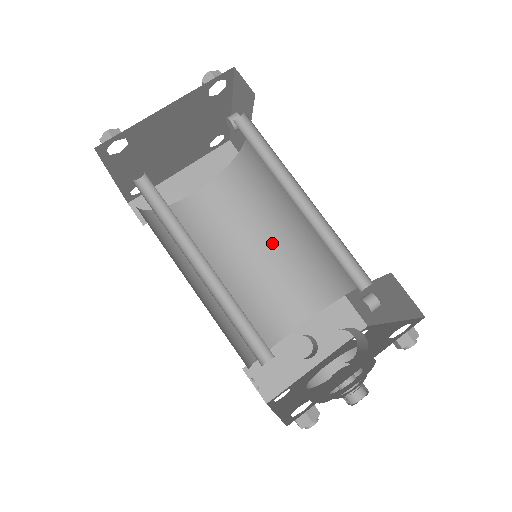
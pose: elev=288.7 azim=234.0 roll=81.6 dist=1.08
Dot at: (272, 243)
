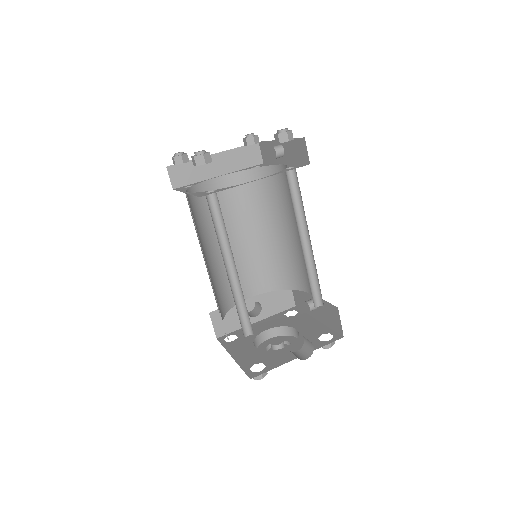
Dot at: (261, 236)
